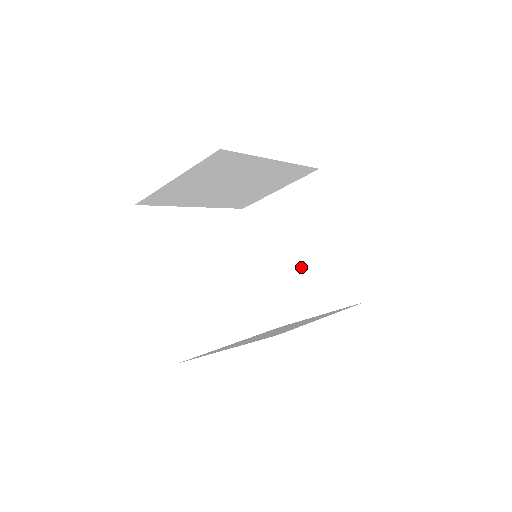
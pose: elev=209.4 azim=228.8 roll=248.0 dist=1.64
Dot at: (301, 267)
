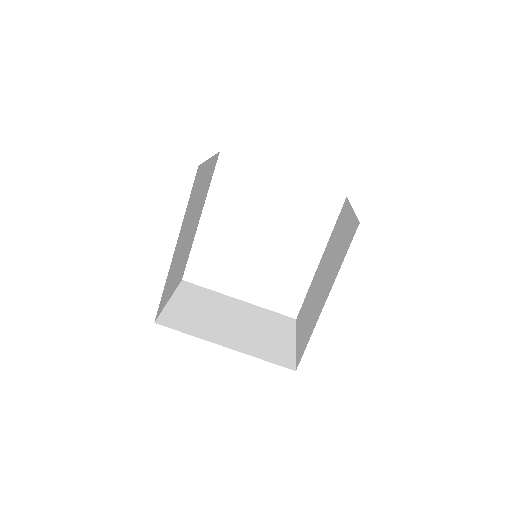
Dot at: occluded
